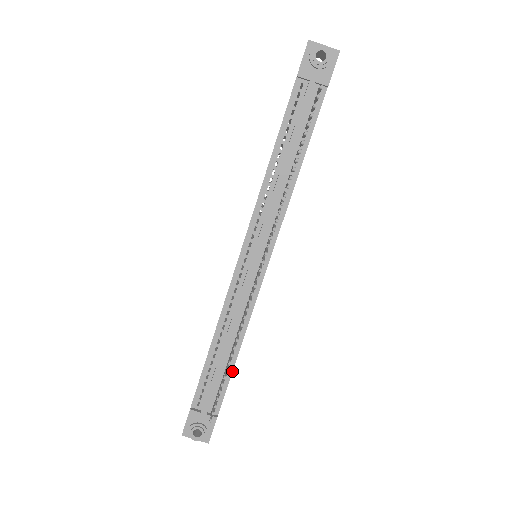
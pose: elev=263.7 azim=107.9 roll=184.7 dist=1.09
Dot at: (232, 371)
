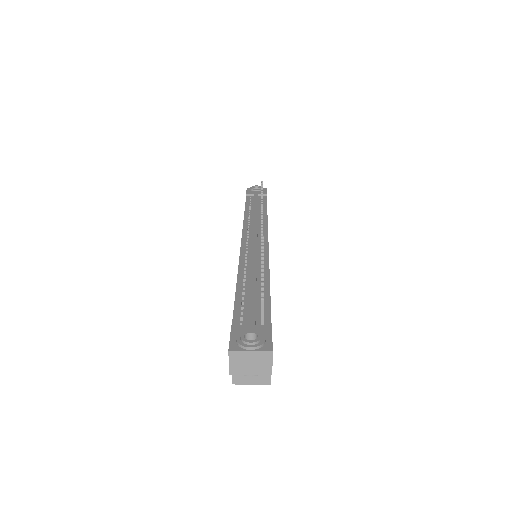
Dot at: occluded
